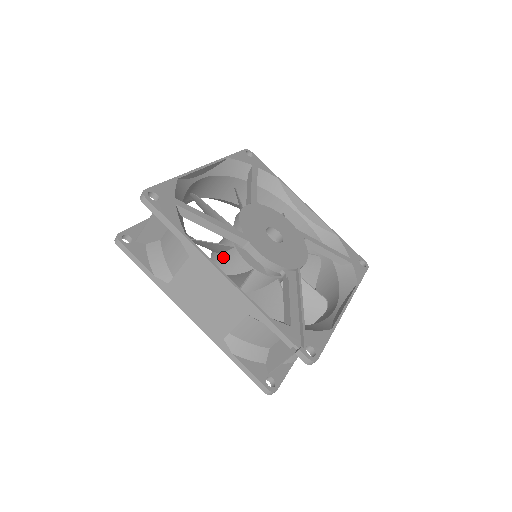
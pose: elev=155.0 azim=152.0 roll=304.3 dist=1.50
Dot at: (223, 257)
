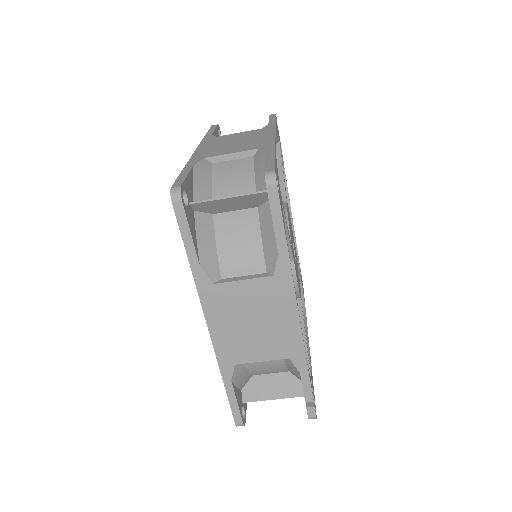
Dot at: occluded
